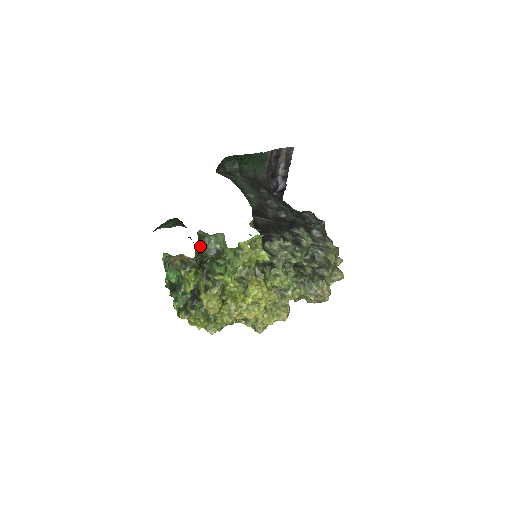
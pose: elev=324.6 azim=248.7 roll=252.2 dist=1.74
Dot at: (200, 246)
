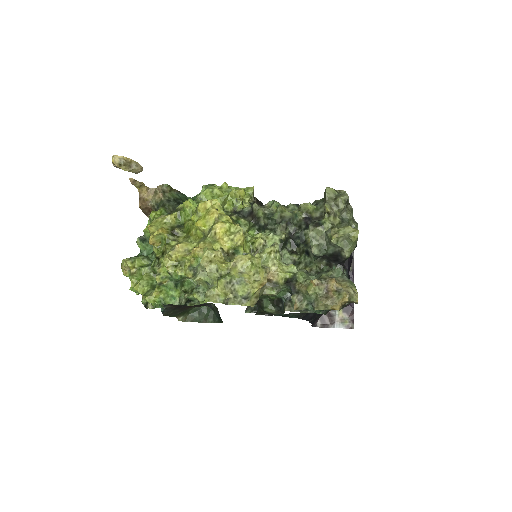
Dot at: (183, 201)
